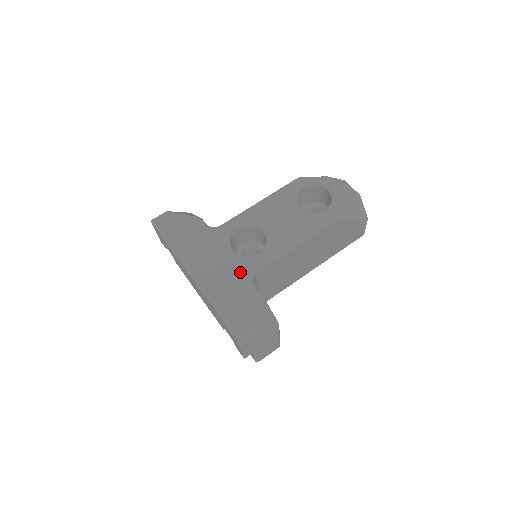
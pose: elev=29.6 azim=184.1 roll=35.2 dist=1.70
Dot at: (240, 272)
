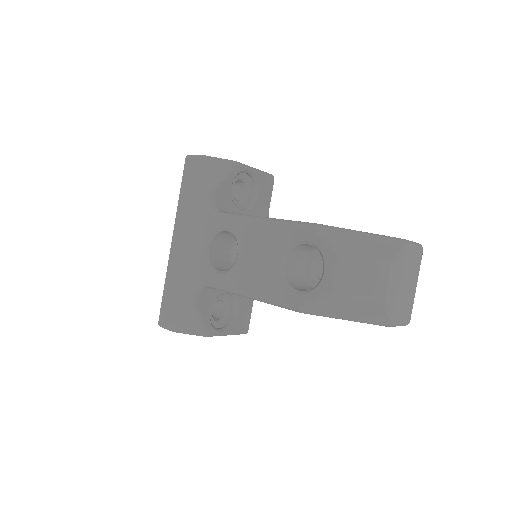
Dot at: (195, 274)
